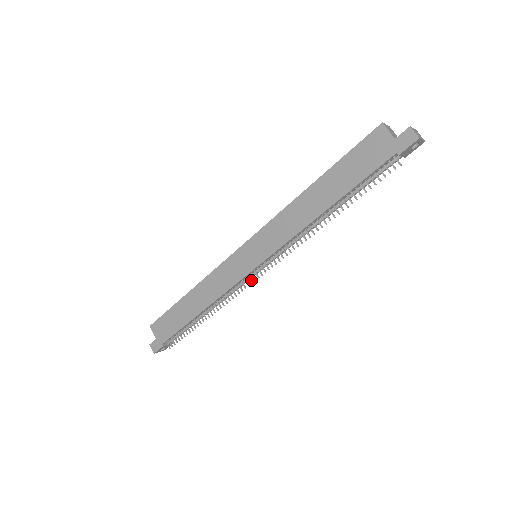
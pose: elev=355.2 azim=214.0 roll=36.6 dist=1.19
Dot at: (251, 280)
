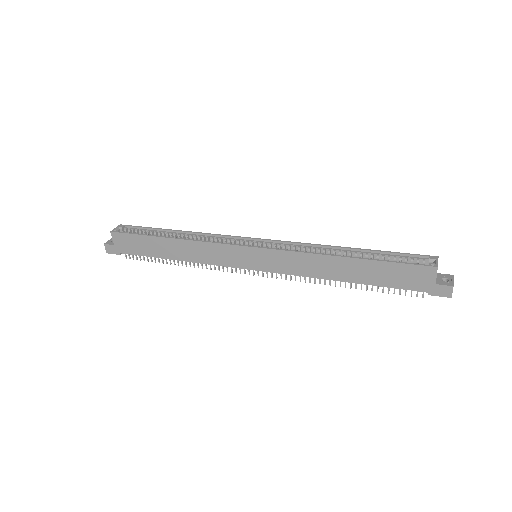
Dot at: occluded
